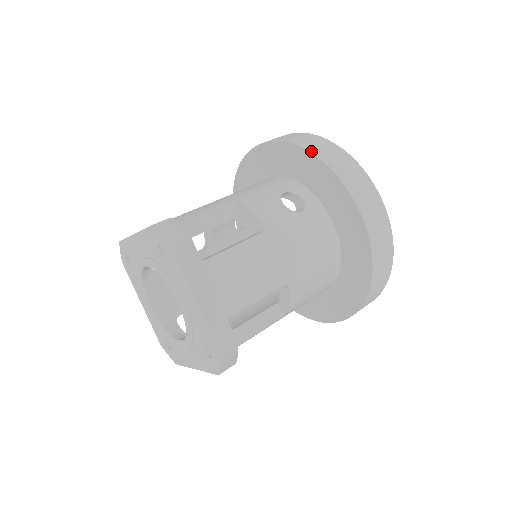
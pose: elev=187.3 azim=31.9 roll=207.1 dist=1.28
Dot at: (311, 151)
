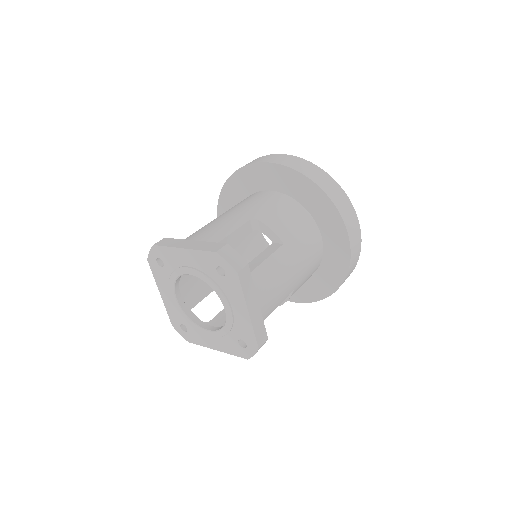
Dot at: (223, 186)
